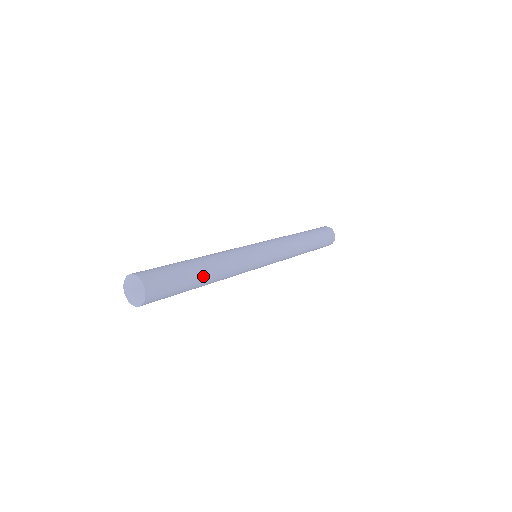
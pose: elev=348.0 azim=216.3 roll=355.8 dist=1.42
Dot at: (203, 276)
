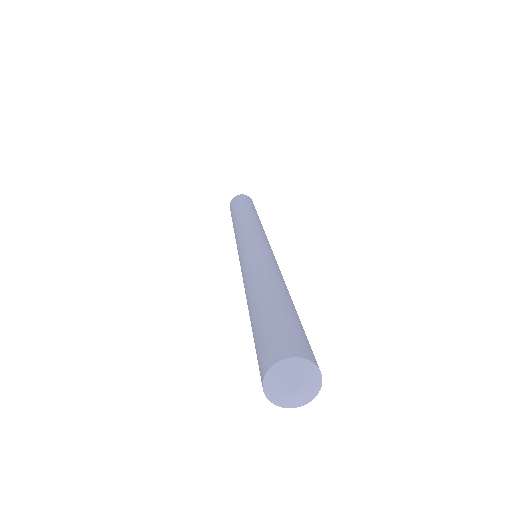
Dot at: occluded
